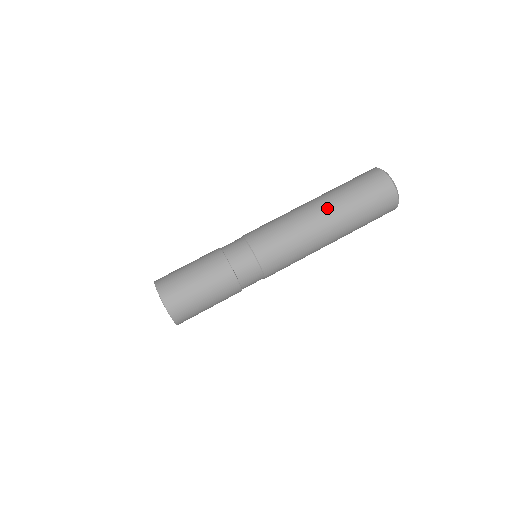
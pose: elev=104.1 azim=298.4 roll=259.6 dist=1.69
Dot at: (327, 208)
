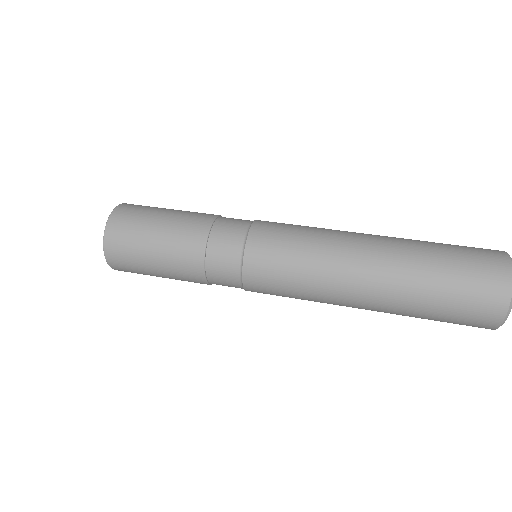
Dot at: (385, 238)
